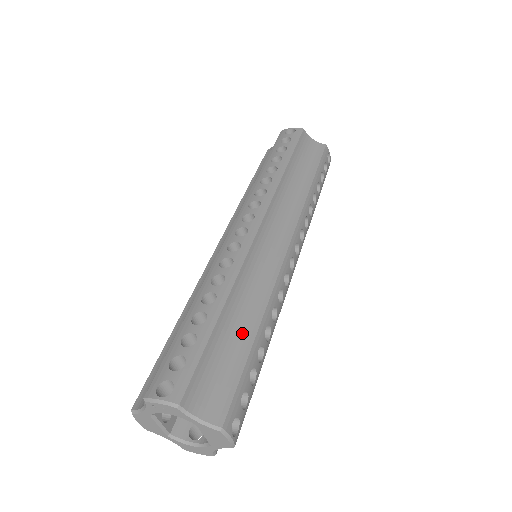
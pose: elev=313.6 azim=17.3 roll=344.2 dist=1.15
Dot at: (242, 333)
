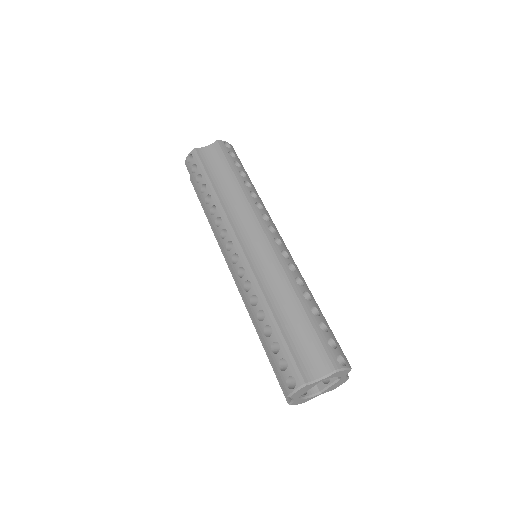
Dot at: occluded
